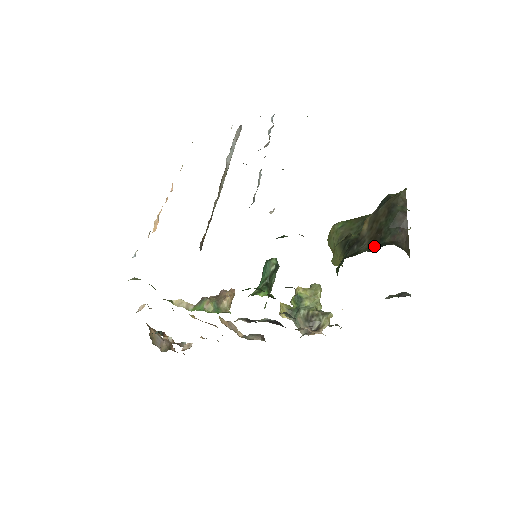
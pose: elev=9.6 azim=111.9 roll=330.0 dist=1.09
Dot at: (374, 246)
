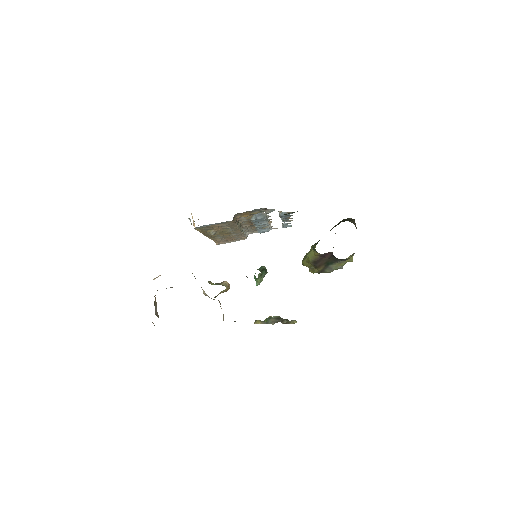
Dot at: occluded
